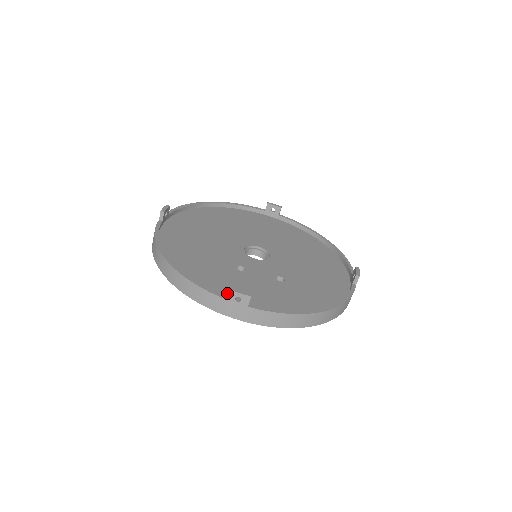
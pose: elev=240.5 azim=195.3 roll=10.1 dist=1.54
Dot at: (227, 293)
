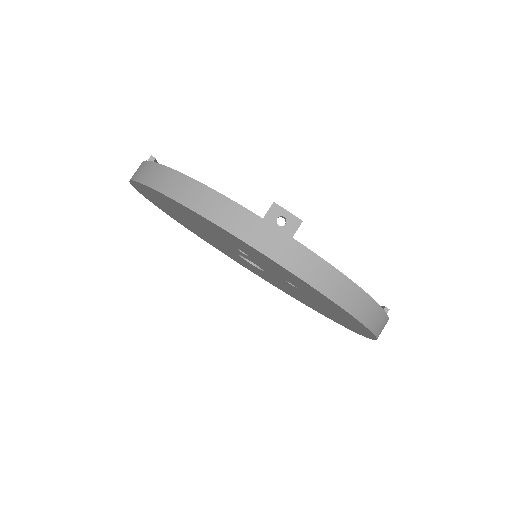
Dot at: occluded
